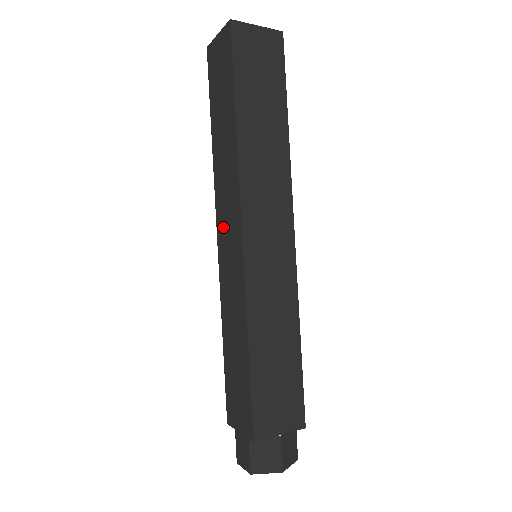
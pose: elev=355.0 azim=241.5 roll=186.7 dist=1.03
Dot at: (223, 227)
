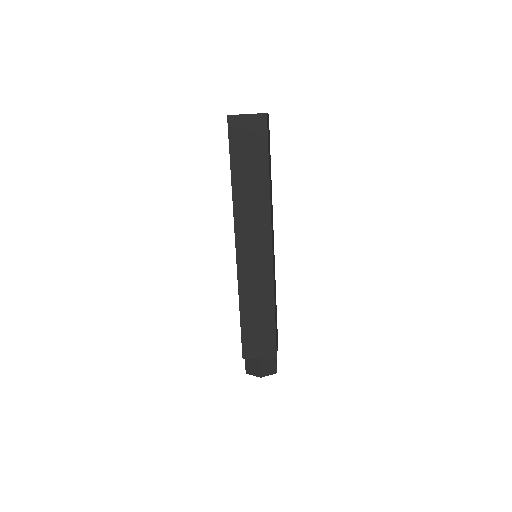
Dot at: occluded
